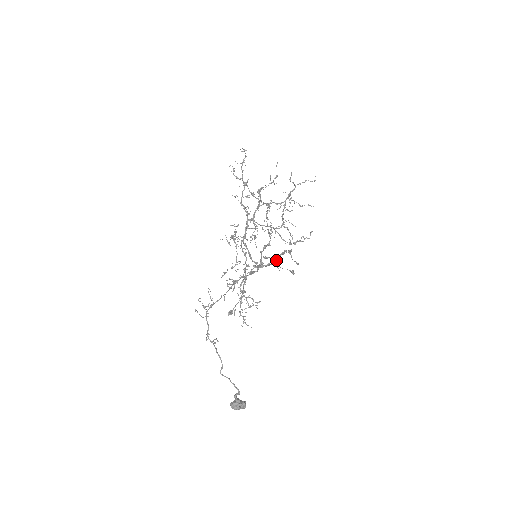
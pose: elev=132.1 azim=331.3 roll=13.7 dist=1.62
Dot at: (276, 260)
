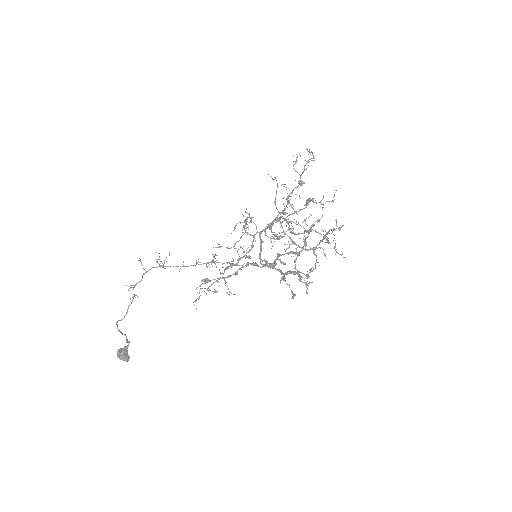
Dot at: (285, 273)
